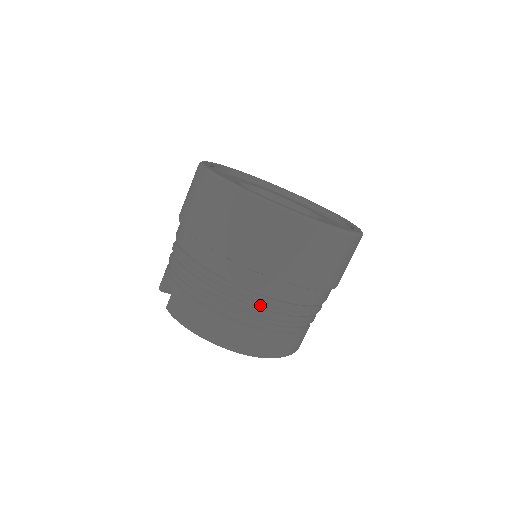
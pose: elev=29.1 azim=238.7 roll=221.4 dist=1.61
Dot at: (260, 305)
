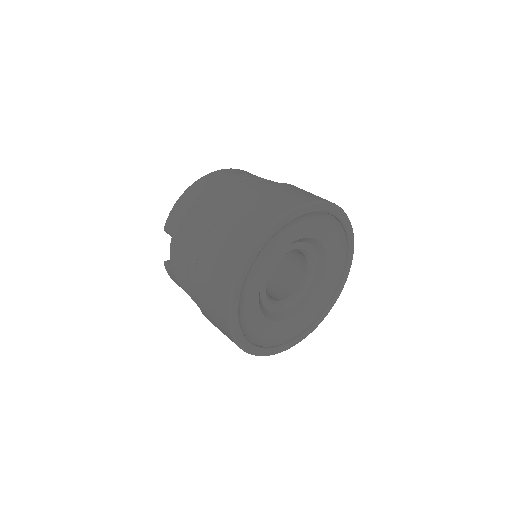
Dot at: occluded
